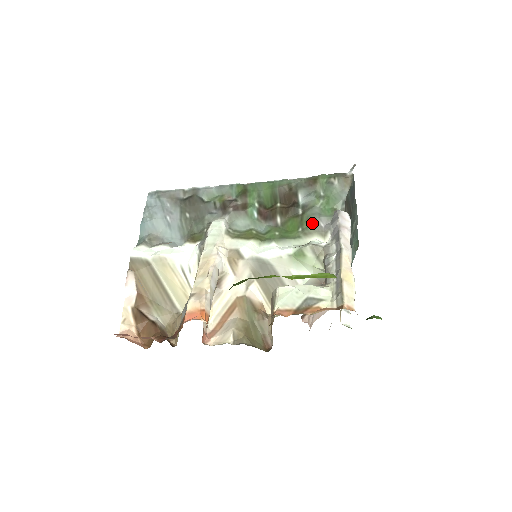
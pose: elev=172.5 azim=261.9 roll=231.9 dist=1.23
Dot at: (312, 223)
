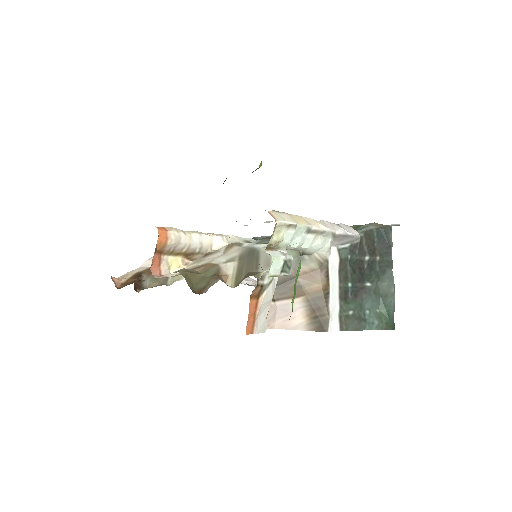
Dot at: occluded
